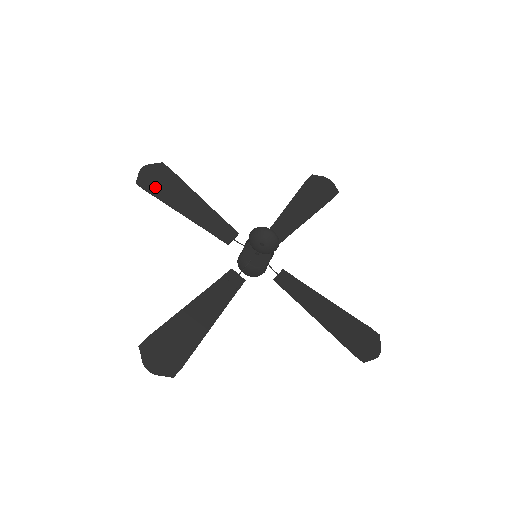
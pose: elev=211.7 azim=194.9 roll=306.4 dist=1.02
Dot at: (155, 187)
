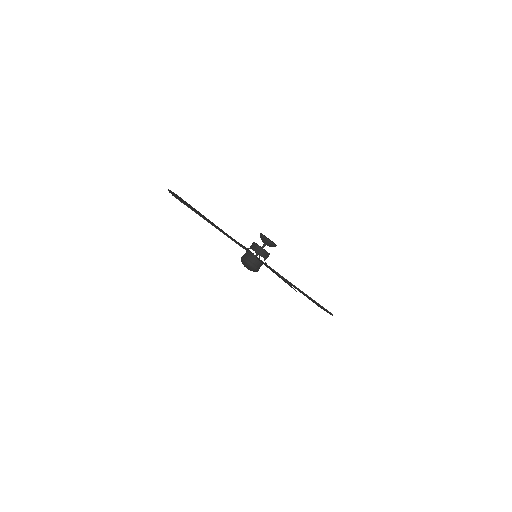
Dot at: occluded
